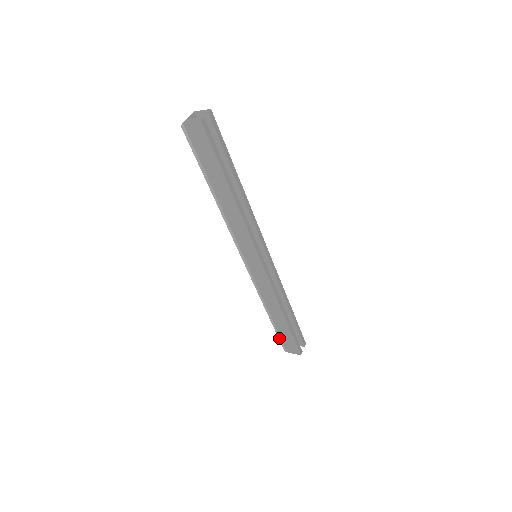
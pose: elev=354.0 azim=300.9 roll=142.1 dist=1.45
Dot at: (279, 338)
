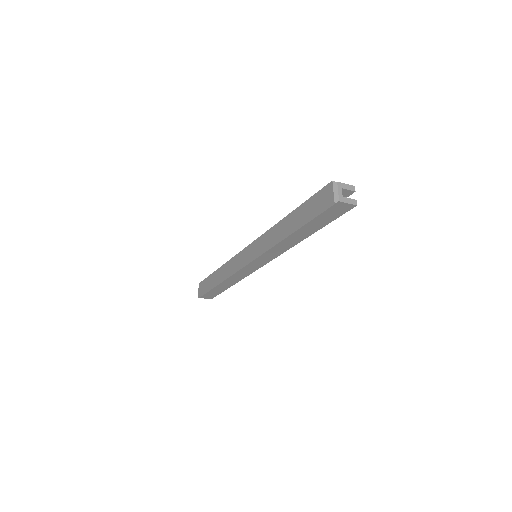
Dot at: (206, 293)
